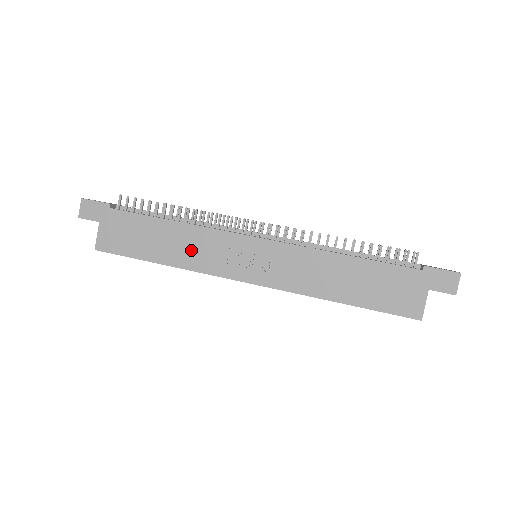
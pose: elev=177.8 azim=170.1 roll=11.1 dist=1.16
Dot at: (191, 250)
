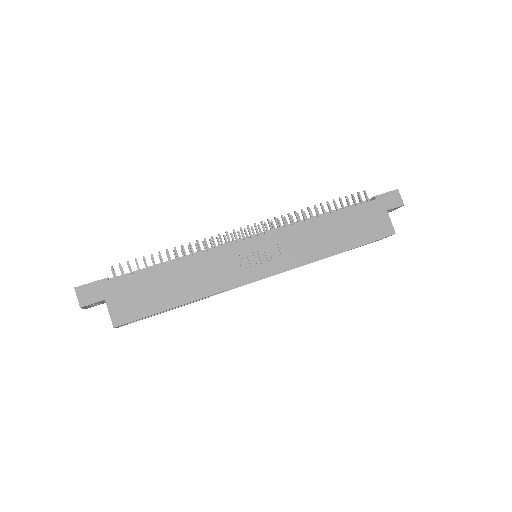
Dot at: (206, 277)
